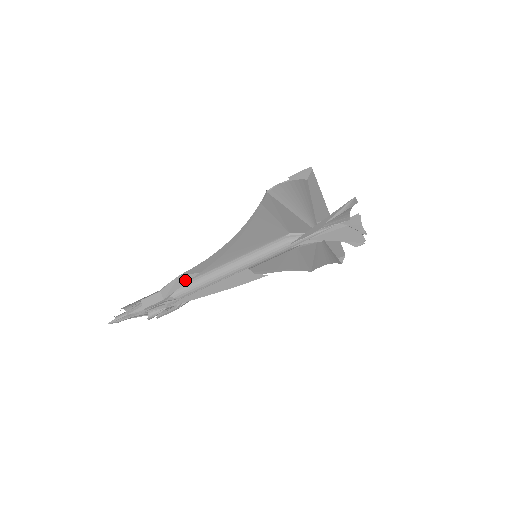
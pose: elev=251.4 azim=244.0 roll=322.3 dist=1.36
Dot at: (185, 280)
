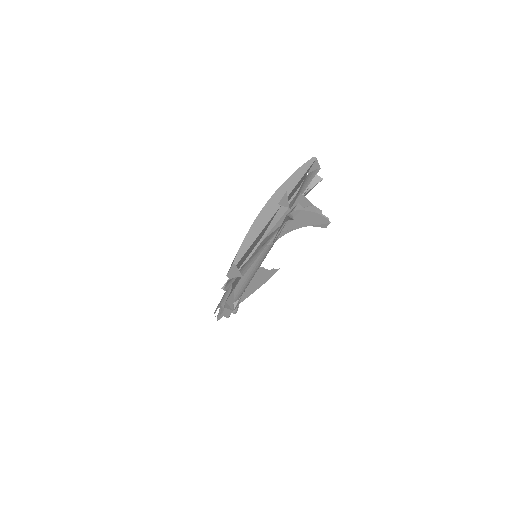
Dot at: (231, 298)
